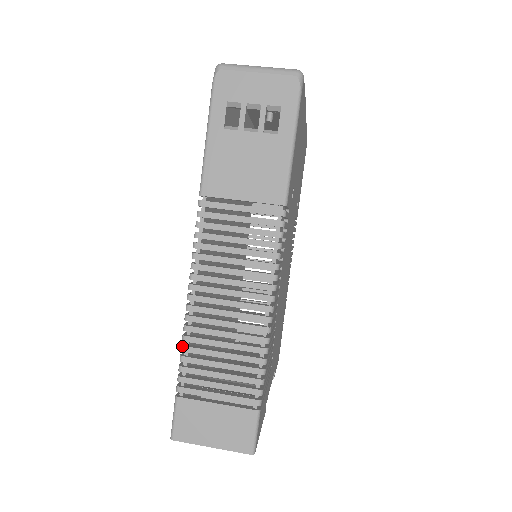
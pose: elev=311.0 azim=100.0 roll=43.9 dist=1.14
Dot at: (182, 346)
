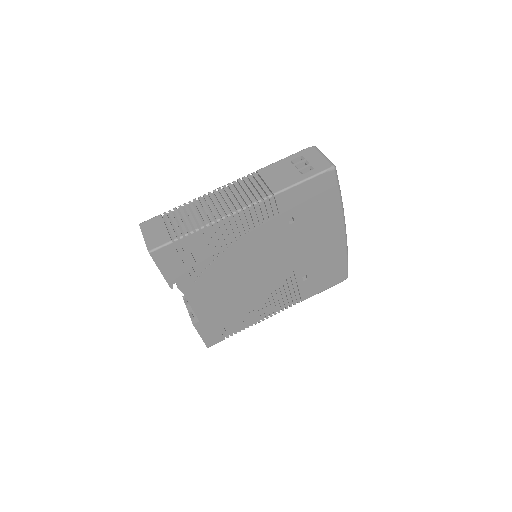
Dot at: occluded
